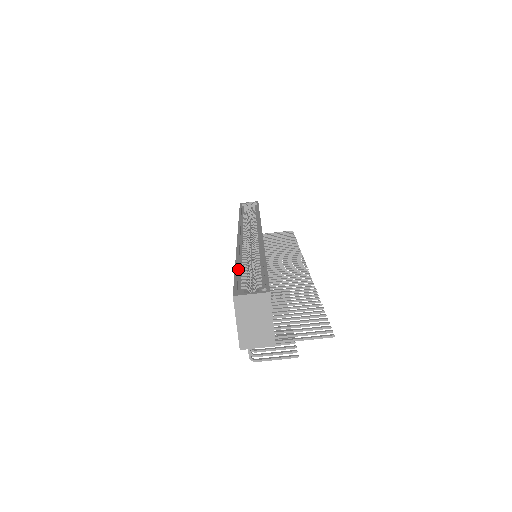
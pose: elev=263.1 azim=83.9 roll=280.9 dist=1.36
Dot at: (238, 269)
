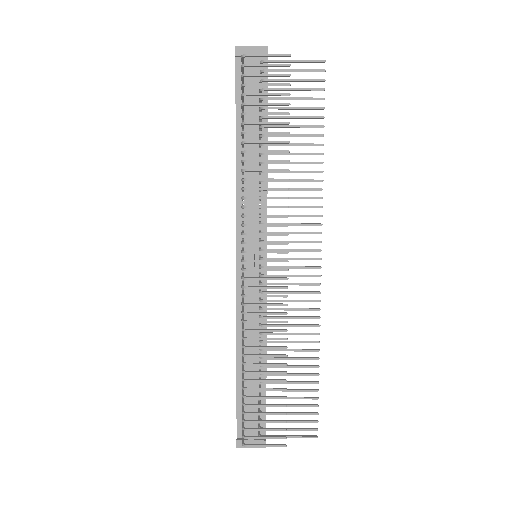
Dot at: occluded
